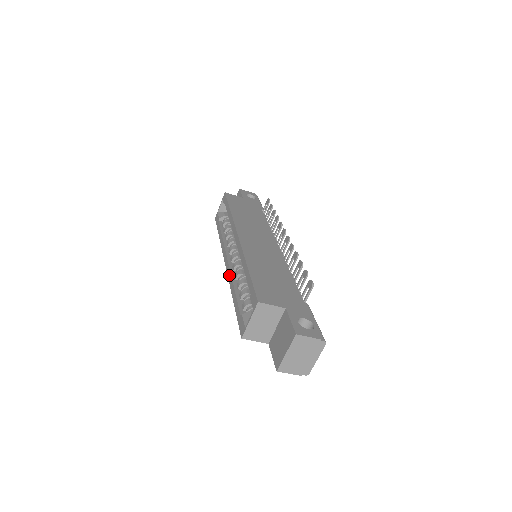
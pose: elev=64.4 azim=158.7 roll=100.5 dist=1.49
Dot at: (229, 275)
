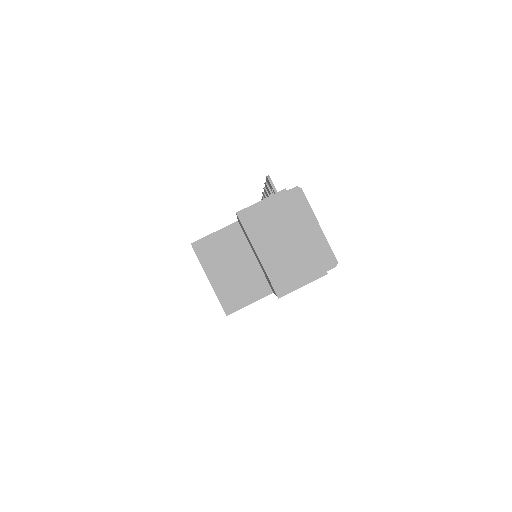
Dot at: occluded
